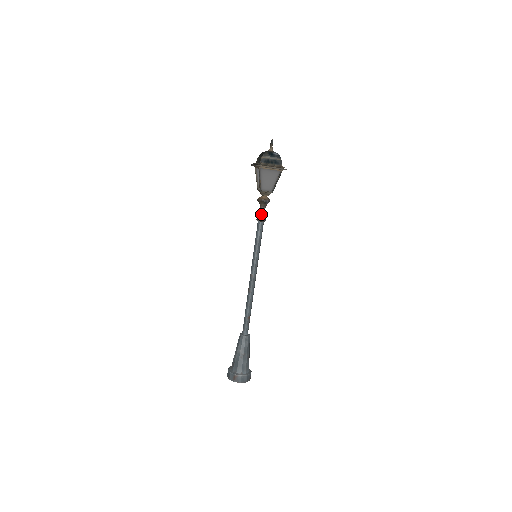
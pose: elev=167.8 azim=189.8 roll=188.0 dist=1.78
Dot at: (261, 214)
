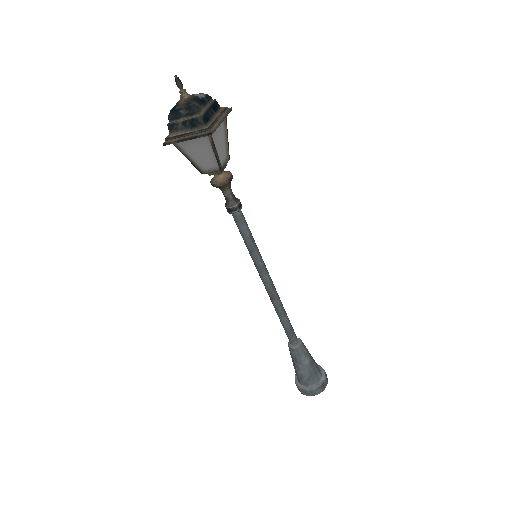
Dot at: (234, 200)
